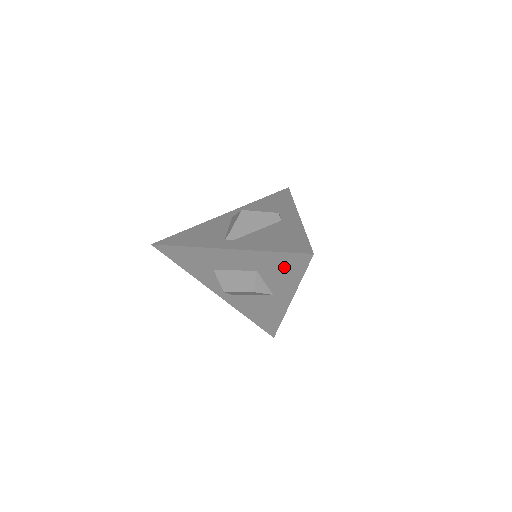
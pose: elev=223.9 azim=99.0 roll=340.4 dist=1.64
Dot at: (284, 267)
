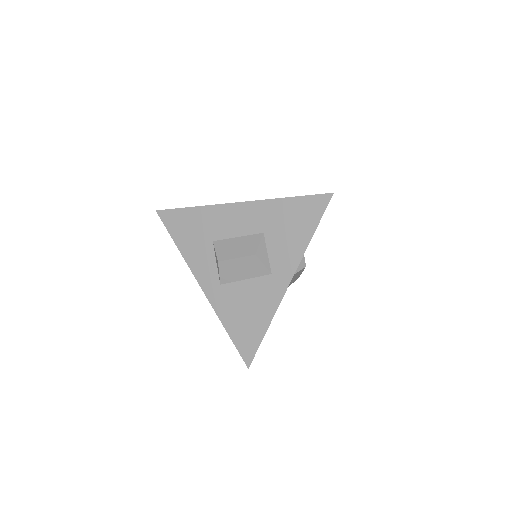
Dot at: (297, 220)
